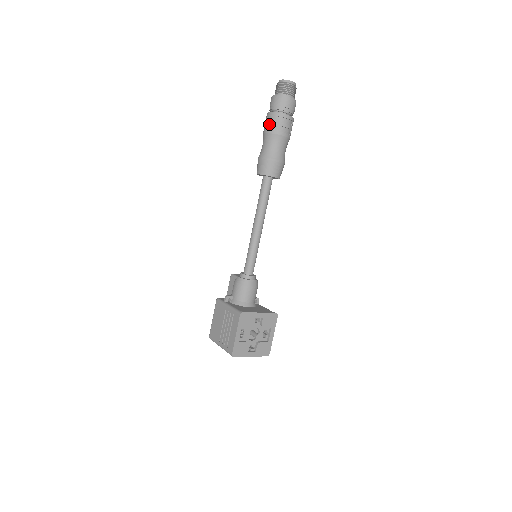
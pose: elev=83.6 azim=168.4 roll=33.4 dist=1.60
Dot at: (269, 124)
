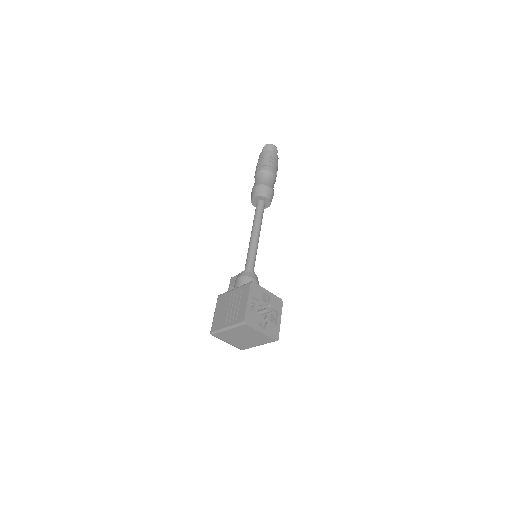
Dot at: (260, 166)
